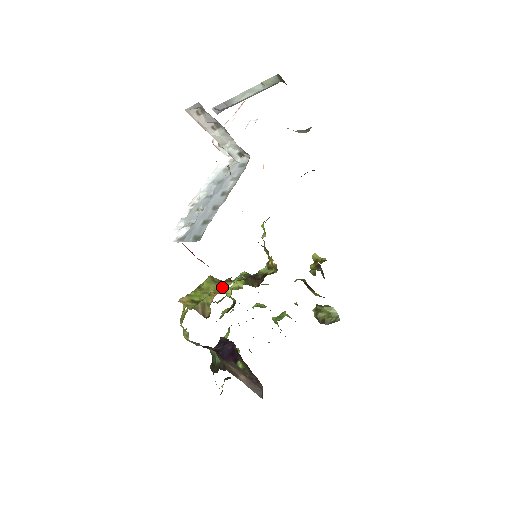
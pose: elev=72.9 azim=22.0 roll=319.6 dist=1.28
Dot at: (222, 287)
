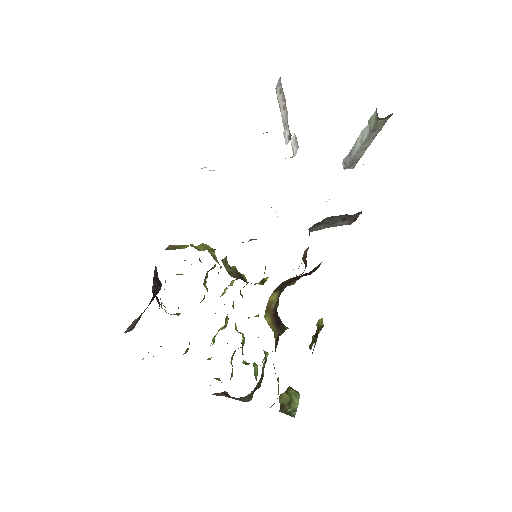
Dot at: (204, 250)
